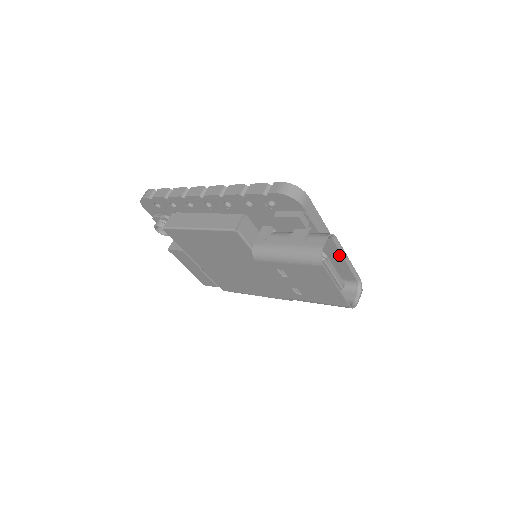
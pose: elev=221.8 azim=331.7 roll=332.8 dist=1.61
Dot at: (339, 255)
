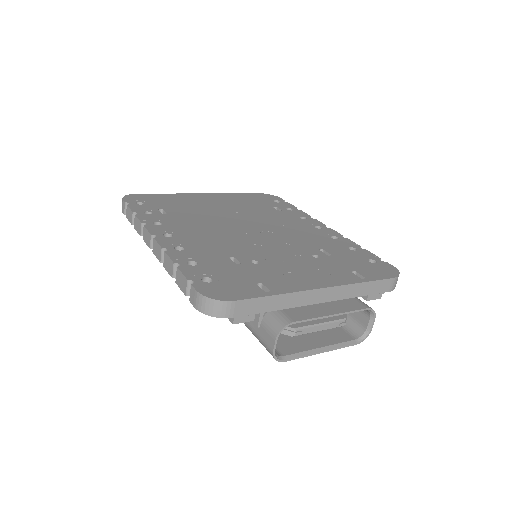
Dot at: occluded
